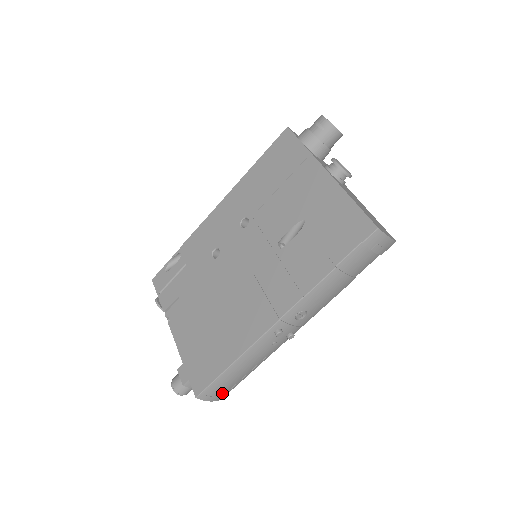
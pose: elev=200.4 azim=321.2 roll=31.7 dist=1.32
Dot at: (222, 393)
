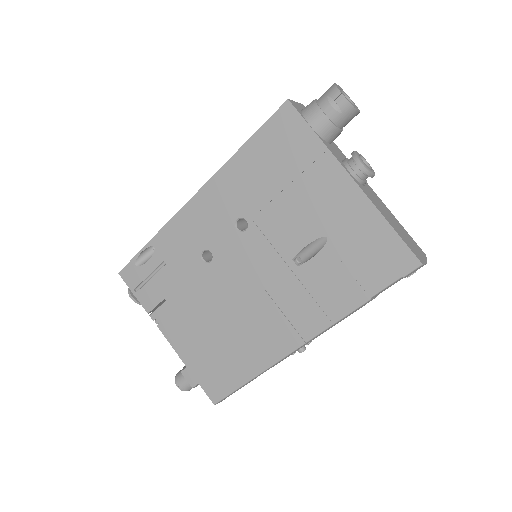
Dot at: occluded
